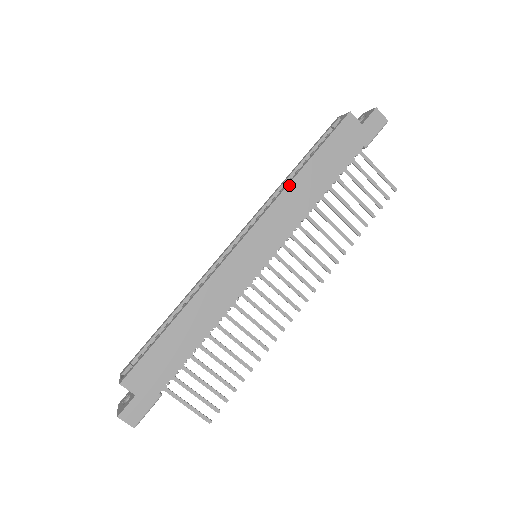
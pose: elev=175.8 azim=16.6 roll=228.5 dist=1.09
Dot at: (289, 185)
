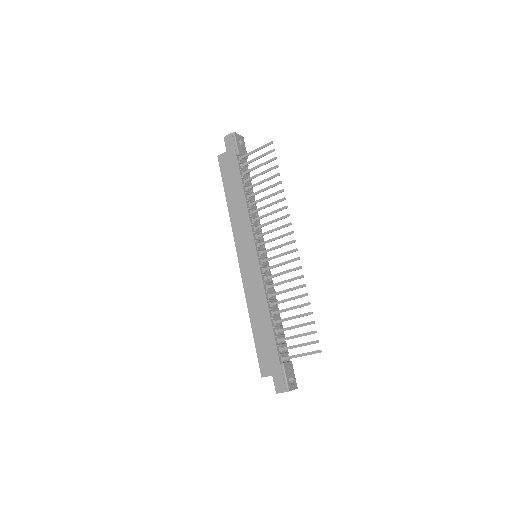
Dot at: (230, 215)
